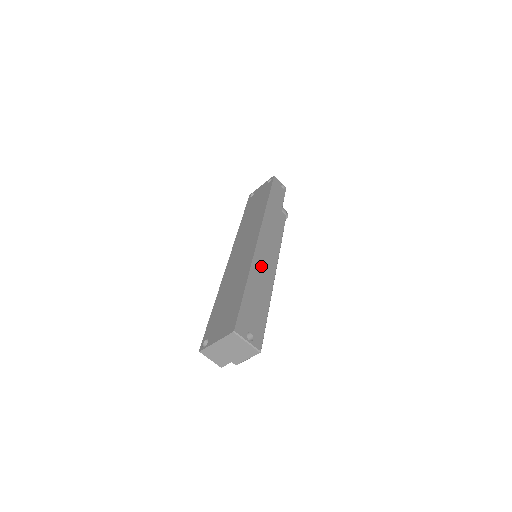
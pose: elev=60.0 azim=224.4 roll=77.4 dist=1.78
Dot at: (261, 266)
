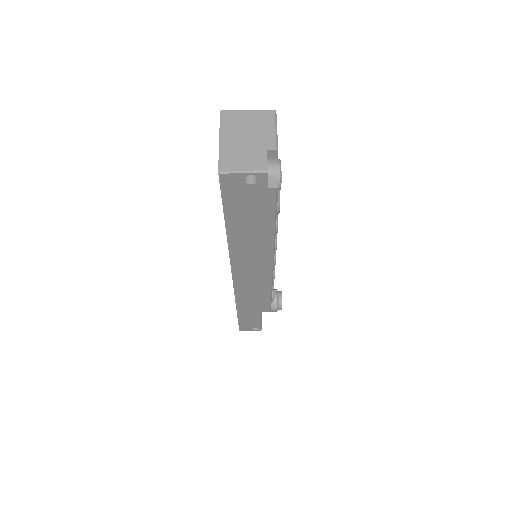
Dot at: occluded
